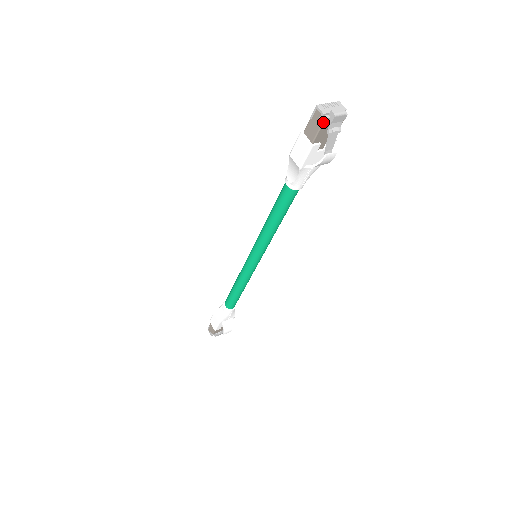
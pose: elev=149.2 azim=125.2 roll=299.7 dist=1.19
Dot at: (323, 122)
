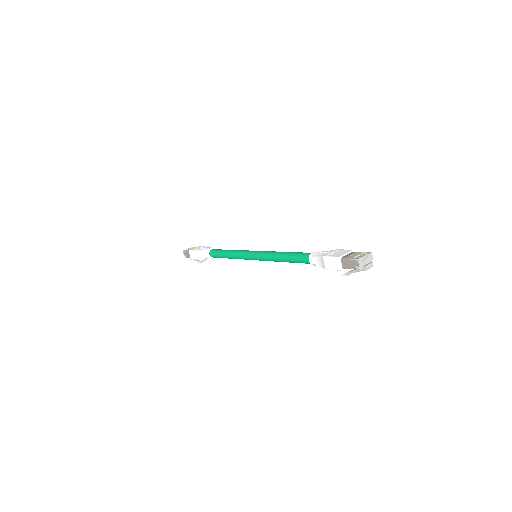
Dot at: (357, 270)
